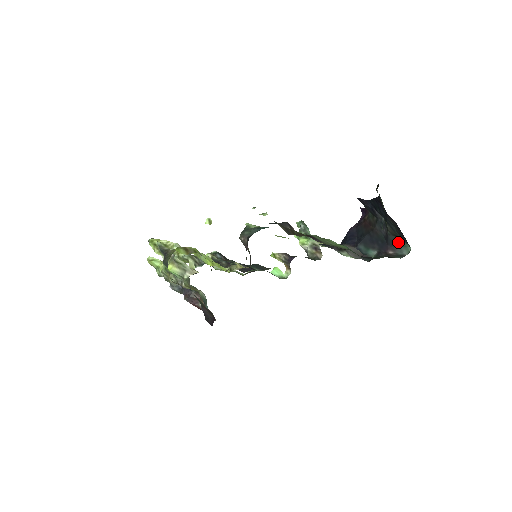
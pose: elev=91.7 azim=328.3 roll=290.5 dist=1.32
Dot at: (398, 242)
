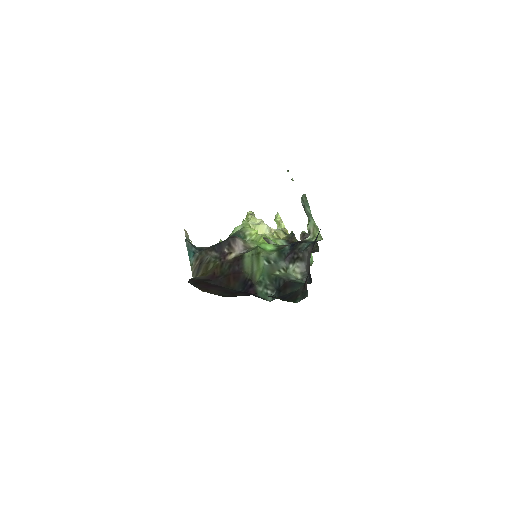
Dot at: occluded
